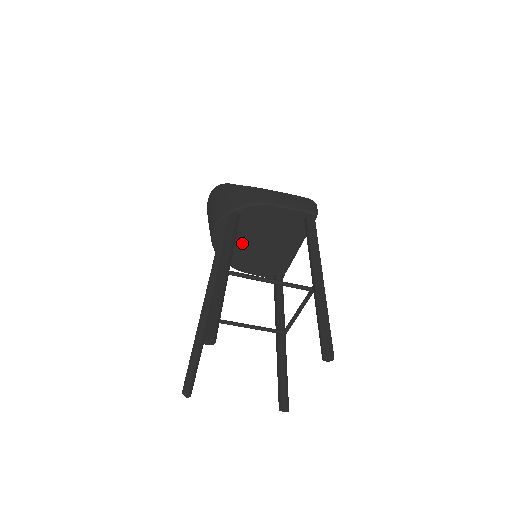
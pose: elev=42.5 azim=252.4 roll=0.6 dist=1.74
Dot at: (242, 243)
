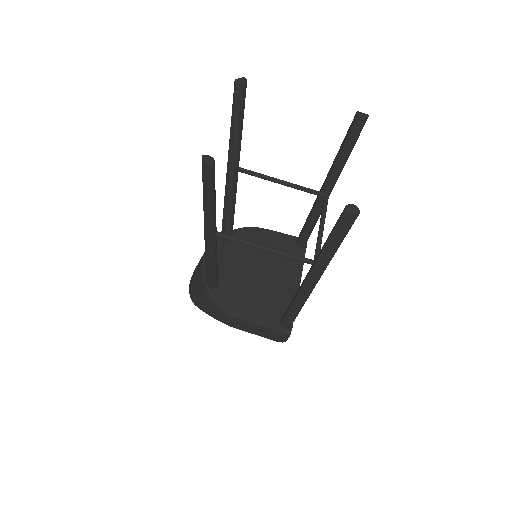
Dot at: (236, 272)
